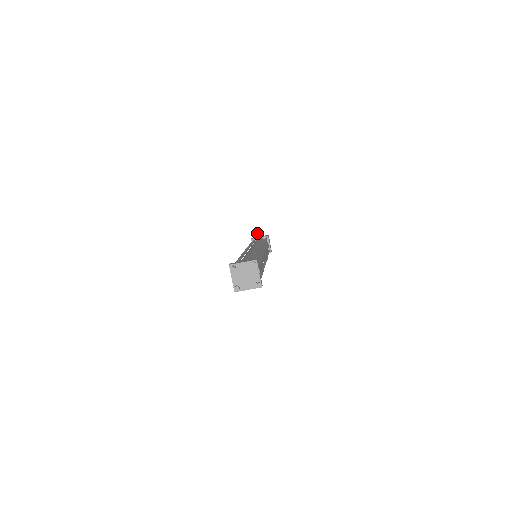
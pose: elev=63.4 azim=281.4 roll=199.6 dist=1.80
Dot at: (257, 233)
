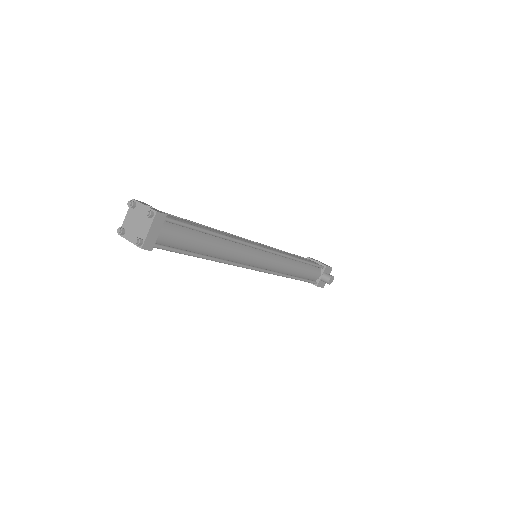
Dot at: occluded
